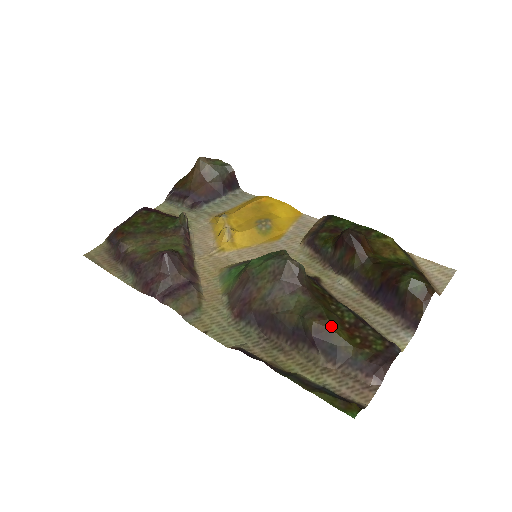
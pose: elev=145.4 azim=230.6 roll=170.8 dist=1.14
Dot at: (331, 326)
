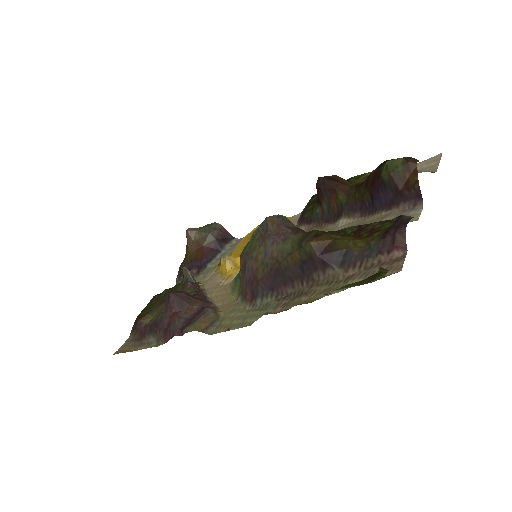
Dot at: (331, 237)
